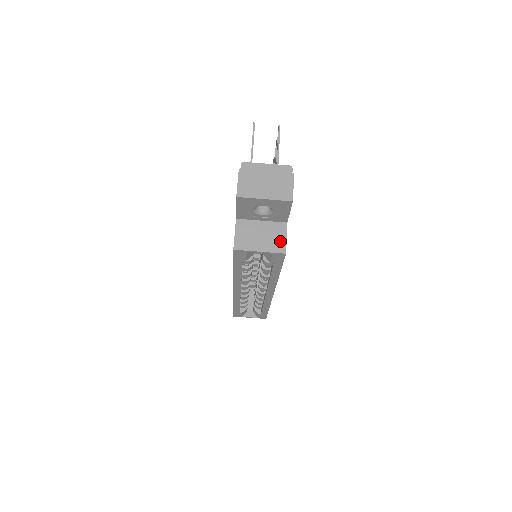
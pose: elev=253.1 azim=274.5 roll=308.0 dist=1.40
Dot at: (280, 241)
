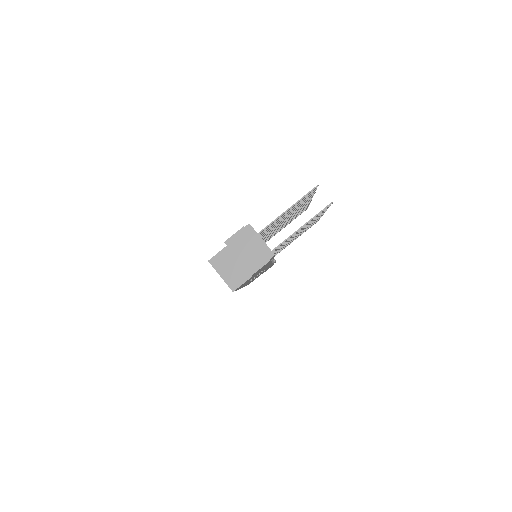
Dot at: (237, 282)
